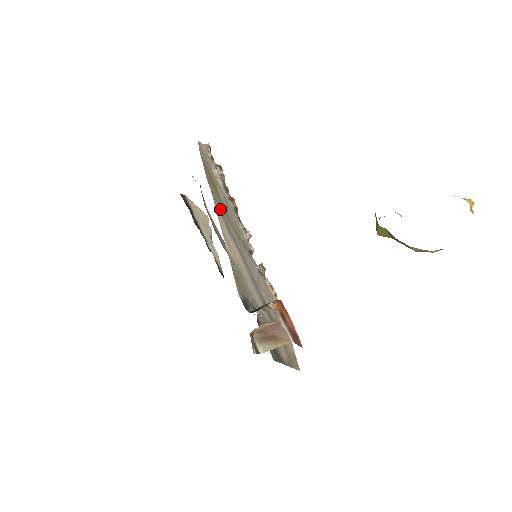
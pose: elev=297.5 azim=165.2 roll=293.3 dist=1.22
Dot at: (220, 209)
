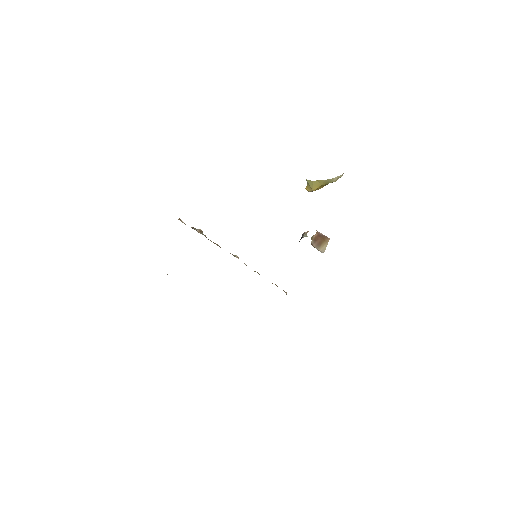
Dot at: occluded
